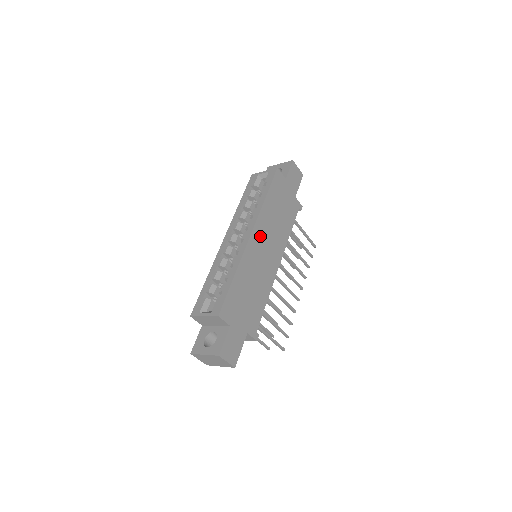
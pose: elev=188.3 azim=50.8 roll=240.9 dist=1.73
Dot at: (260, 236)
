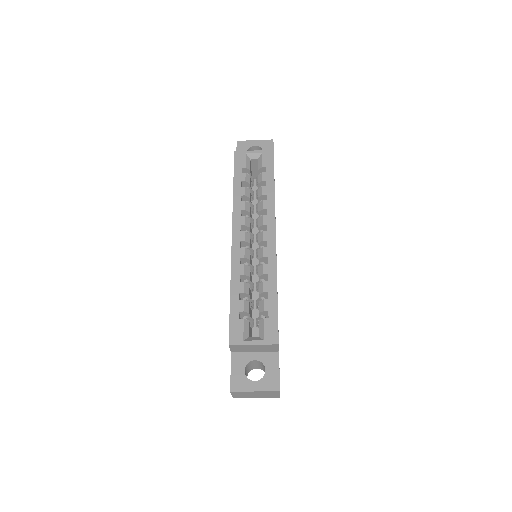
Dot at: occluded
